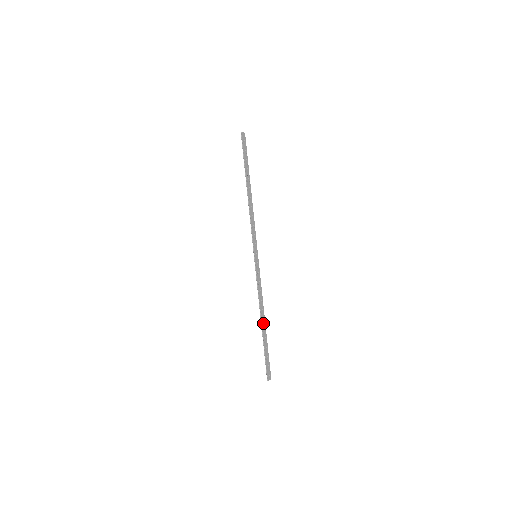
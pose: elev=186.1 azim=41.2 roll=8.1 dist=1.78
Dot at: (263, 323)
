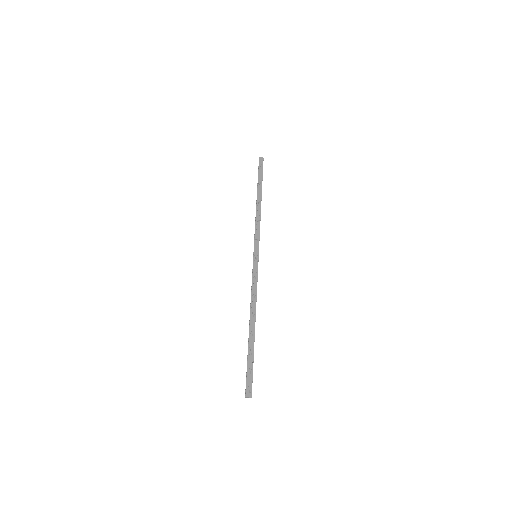
Dot at: (252, 325)
